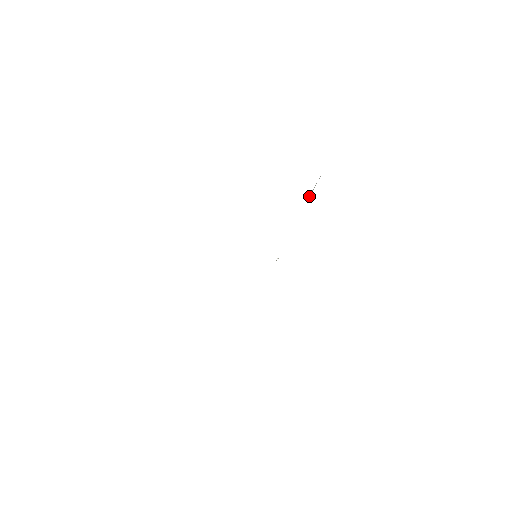
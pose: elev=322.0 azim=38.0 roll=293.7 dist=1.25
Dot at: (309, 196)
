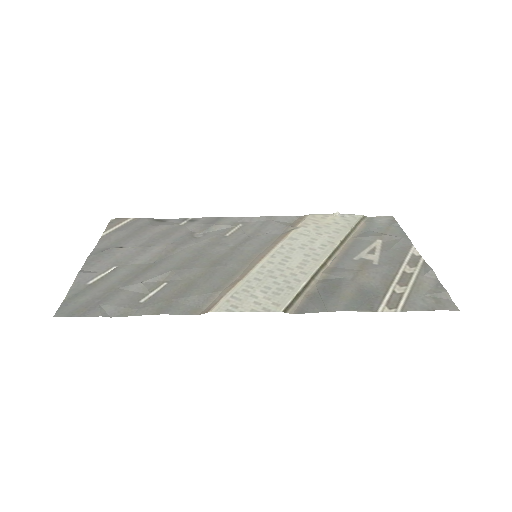
Dot at: (319, 294)
